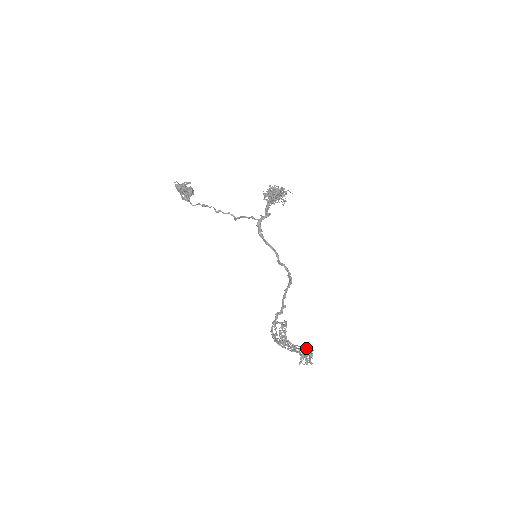
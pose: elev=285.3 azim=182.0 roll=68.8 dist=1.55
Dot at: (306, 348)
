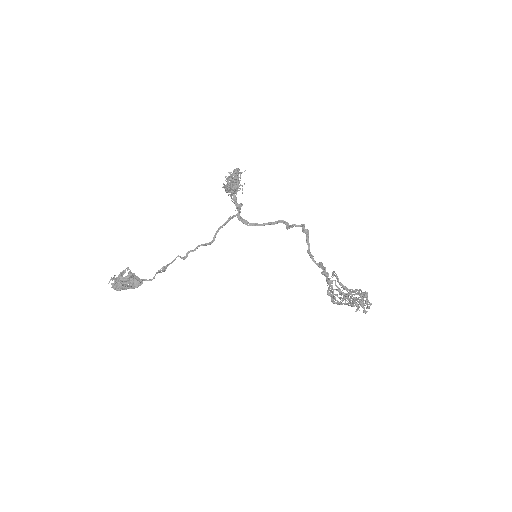
Dot at: occluded
